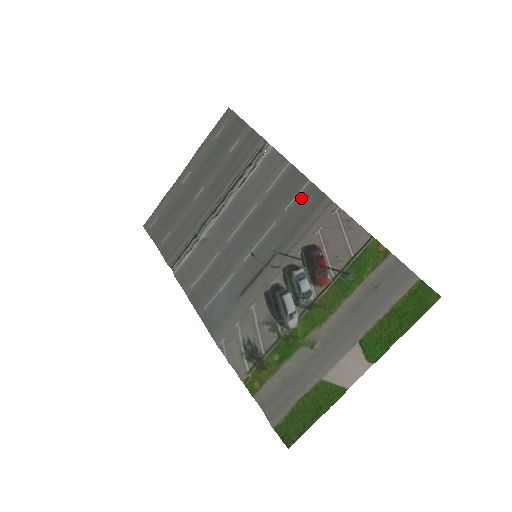
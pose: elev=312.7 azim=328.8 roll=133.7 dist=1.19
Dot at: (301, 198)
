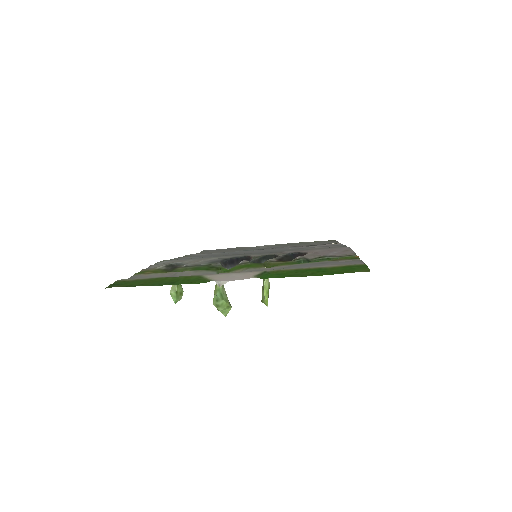
Dot at: (328, 247)
